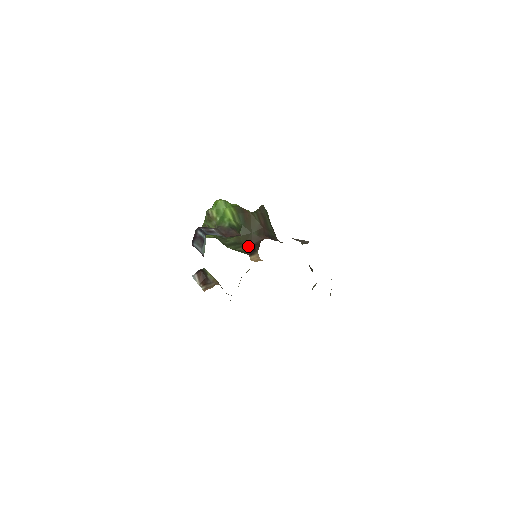
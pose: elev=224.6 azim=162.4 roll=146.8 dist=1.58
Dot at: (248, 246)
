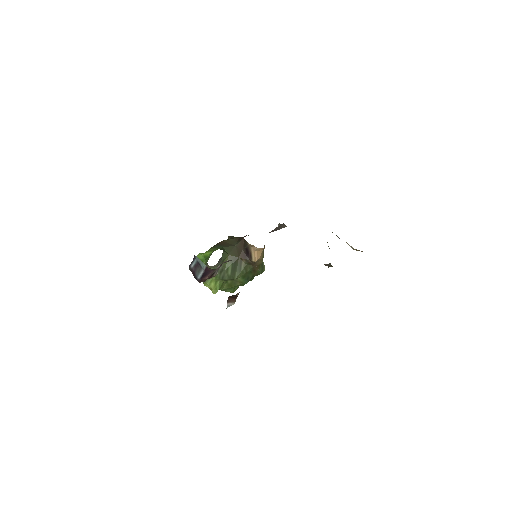
Dot at: (242, 255)
